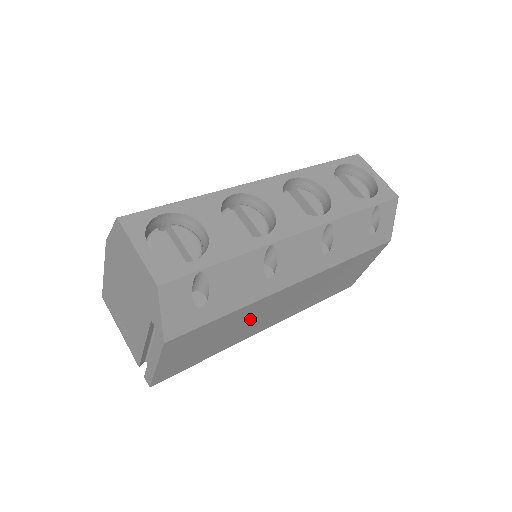
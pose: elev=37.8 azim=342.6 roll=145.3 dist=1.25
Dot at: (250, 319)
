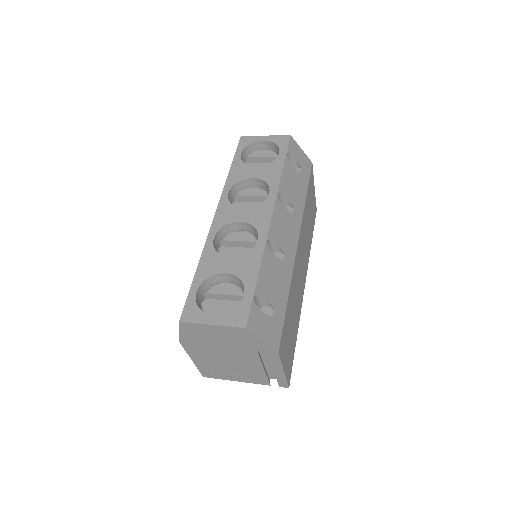
Dot at: (296, 291)
